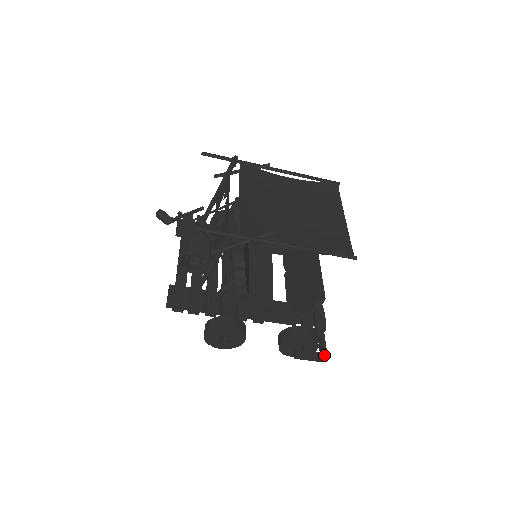
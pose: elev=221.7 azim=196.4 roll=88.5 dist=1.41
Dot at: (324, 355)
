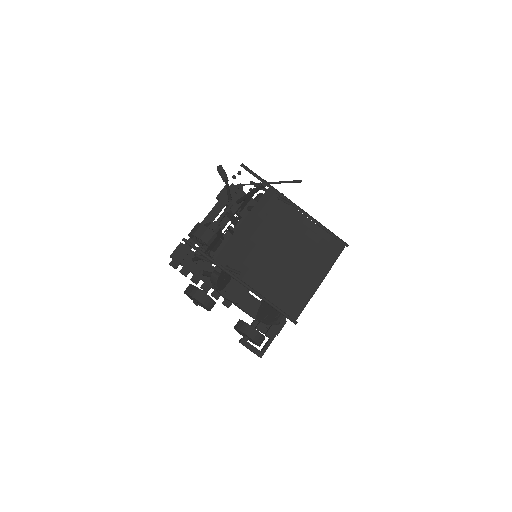
Dot at: (260, 354)
